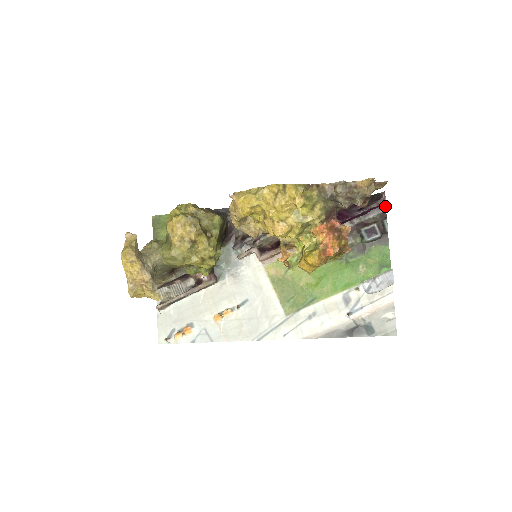
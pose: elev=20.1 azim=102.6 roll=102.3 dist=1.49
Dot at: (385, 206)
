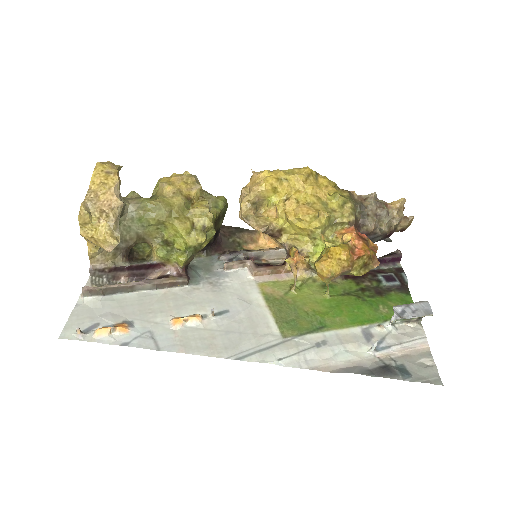
Dot at: (400, 264)
